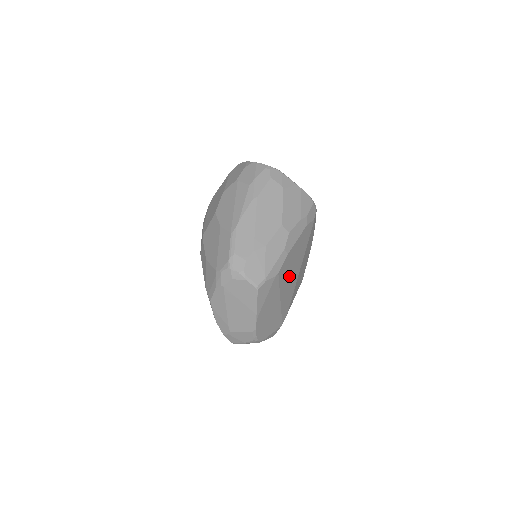
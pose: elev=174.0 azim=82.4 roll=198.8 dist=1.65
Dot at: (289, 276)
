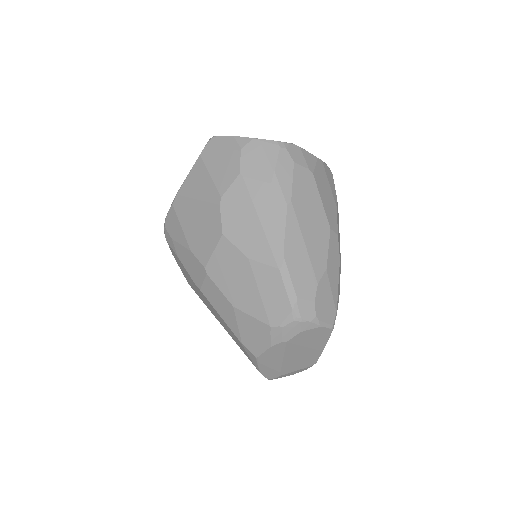
Dot at: occluded
